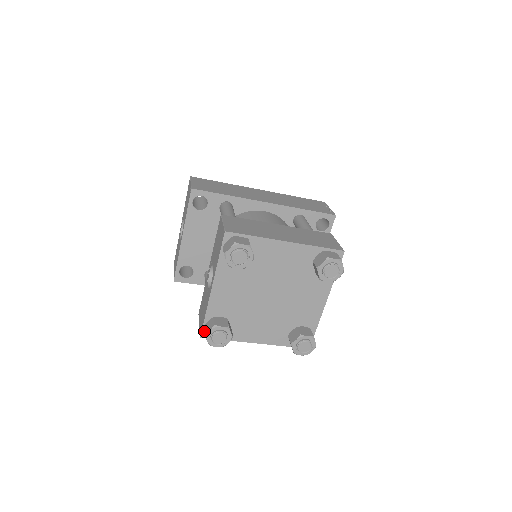
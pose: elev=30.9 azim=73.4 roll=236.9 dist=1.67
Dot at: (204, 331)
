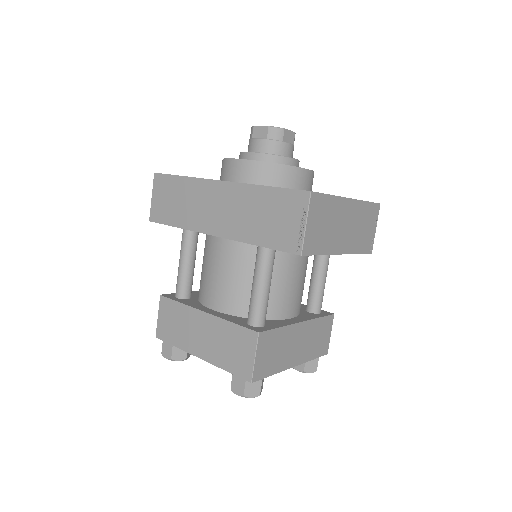
Dot at: occluded
